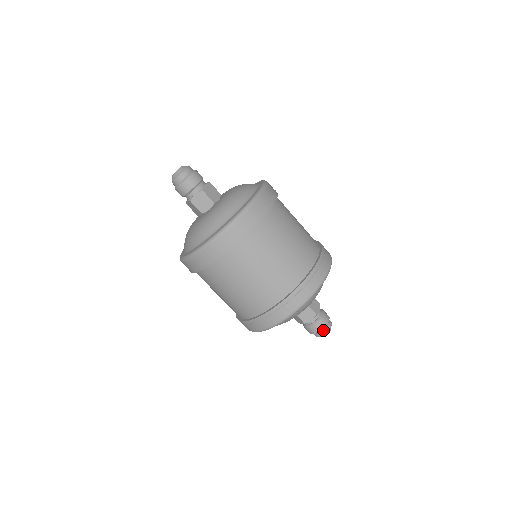
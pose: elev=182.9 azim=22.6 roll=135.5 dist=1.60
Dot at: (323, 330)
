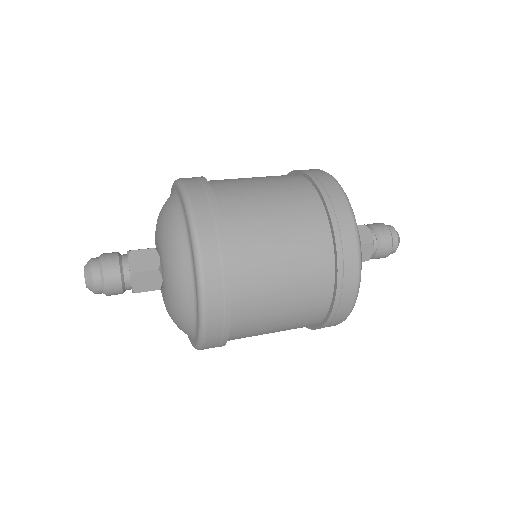
Dot at: (393, 246)
